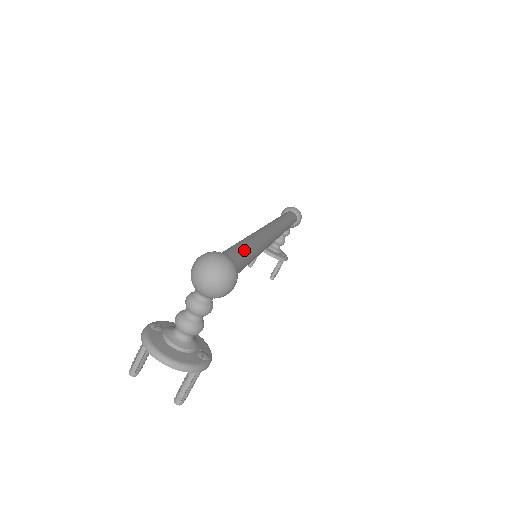
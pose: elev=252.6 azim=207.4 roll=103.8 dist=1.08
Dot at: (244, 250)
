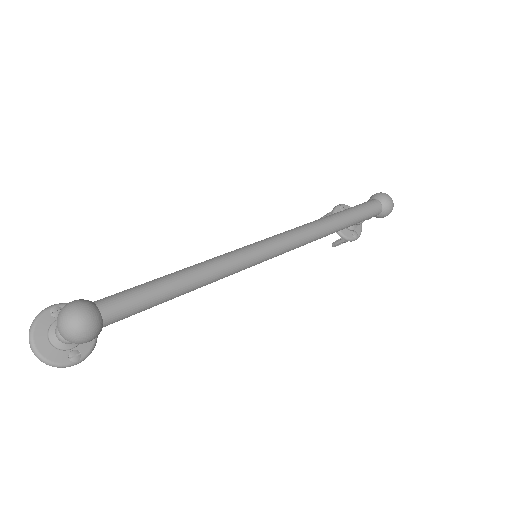
Dot at: (155, 295)
